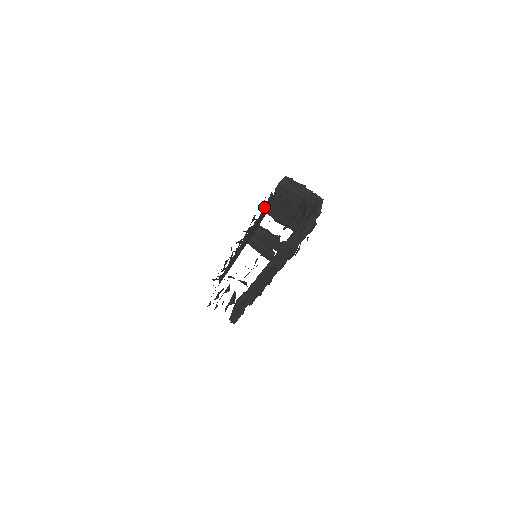
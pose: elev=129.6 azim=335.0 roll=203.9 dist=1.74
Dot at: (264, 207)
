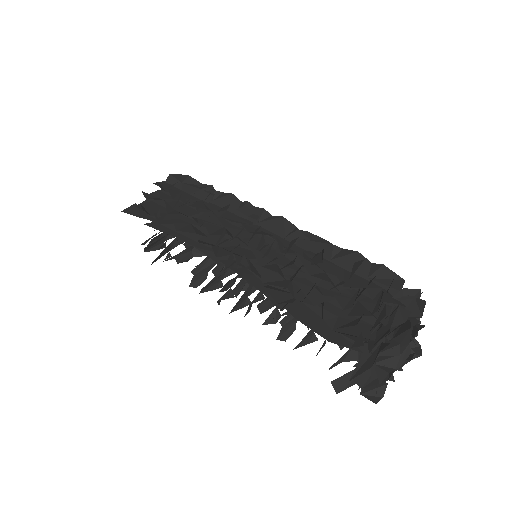
Dot at: occluded
